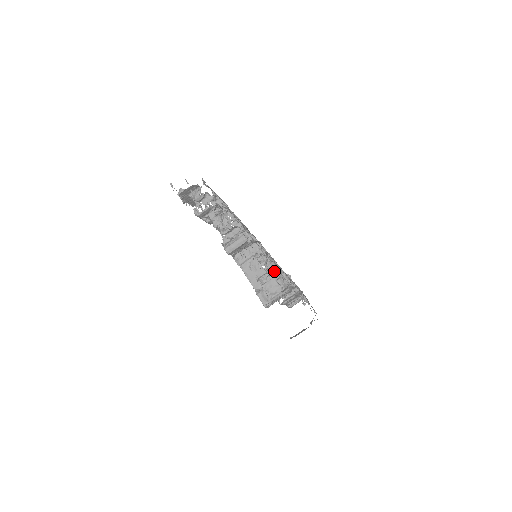
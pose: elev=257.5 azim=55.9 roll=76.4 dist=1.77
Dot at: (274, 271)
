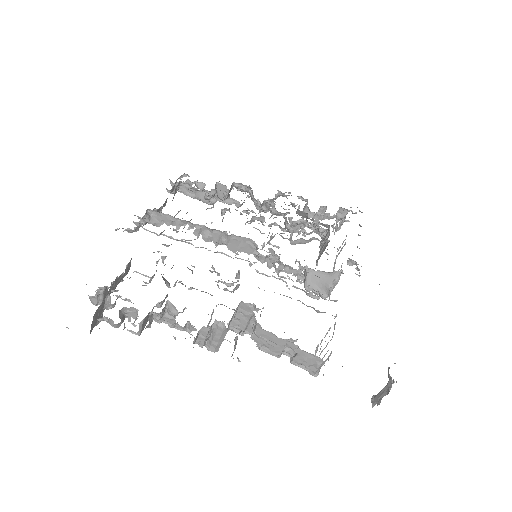
Dot at: (293, 274)
